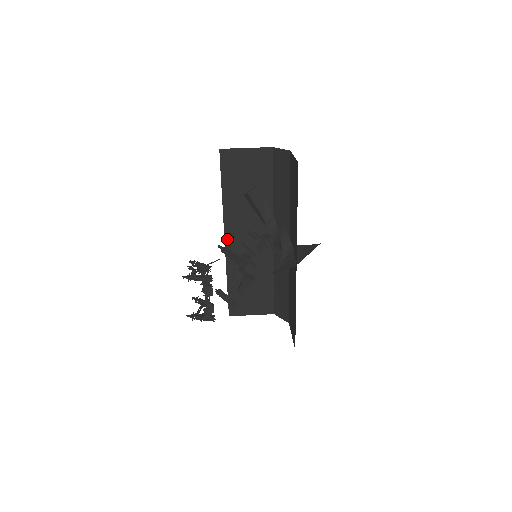
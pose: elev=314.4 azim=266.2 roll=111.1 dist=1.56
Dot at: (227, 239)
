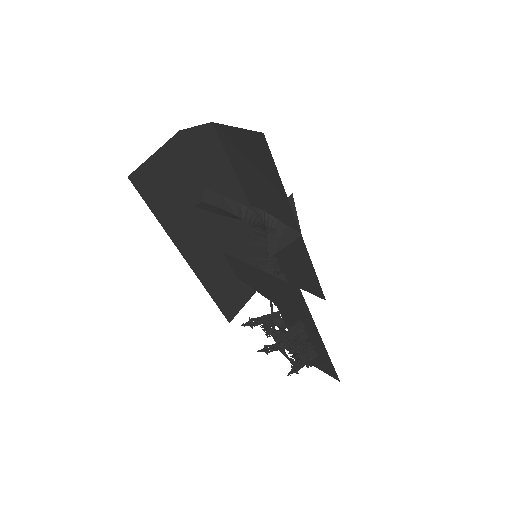
Dot at: (189, 261)
